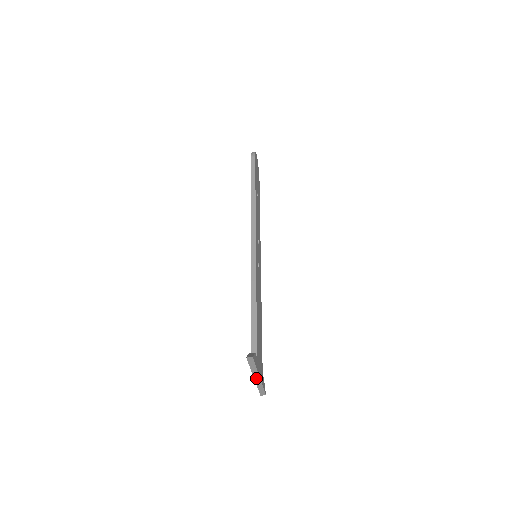
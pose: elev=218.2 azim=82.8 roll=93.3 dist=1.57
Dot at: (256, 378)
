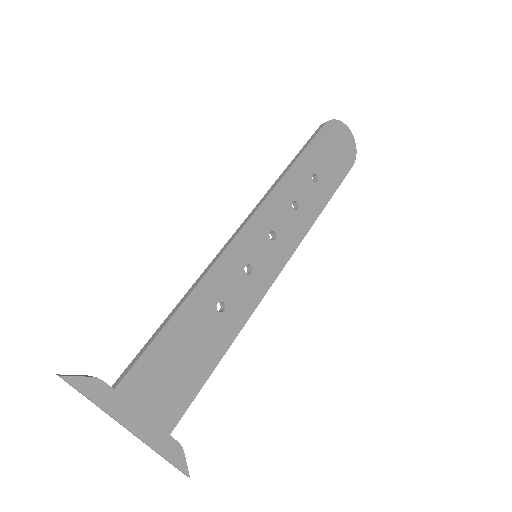
Dot at: (128, 429)
